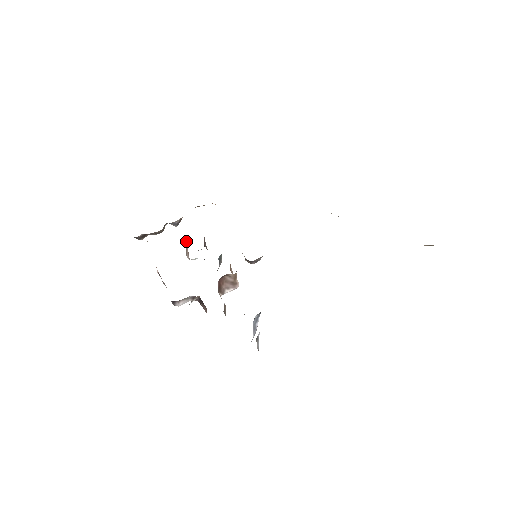
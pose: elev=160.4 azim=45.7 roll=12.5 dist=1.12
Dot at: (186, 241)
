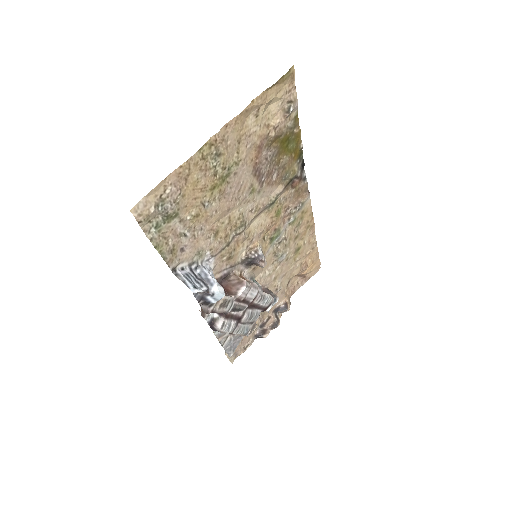
Dot at: occluded
